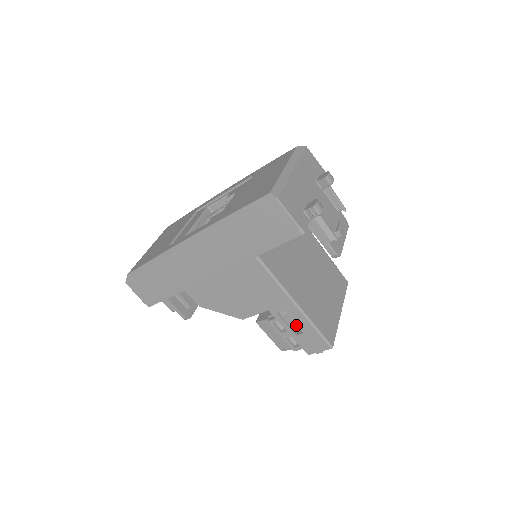
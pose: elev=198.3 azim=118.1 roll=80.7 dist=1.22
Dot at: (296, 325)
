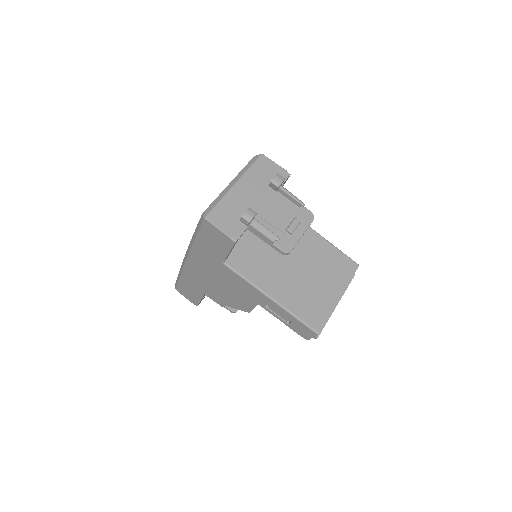
Dot at: (283, 315)
